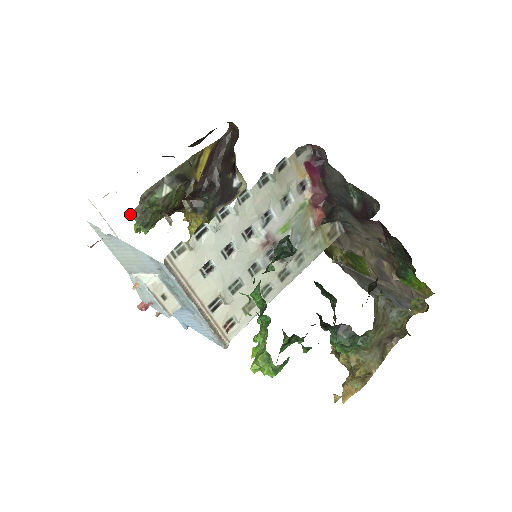
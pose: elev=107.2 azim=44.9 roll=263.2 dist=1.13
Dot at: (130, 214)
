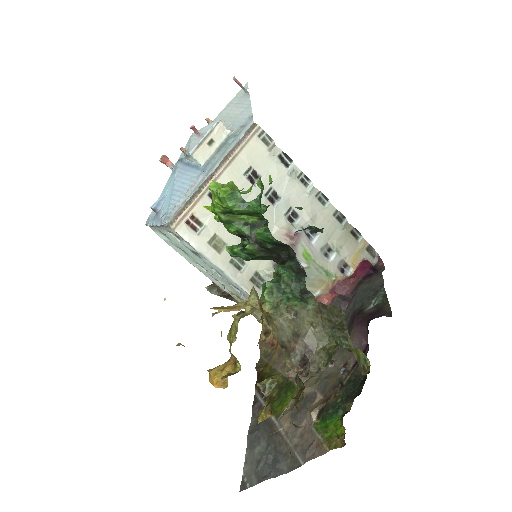
Dot at: occluded
